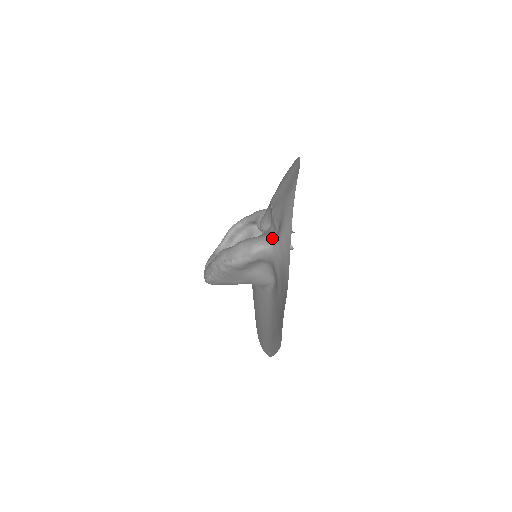
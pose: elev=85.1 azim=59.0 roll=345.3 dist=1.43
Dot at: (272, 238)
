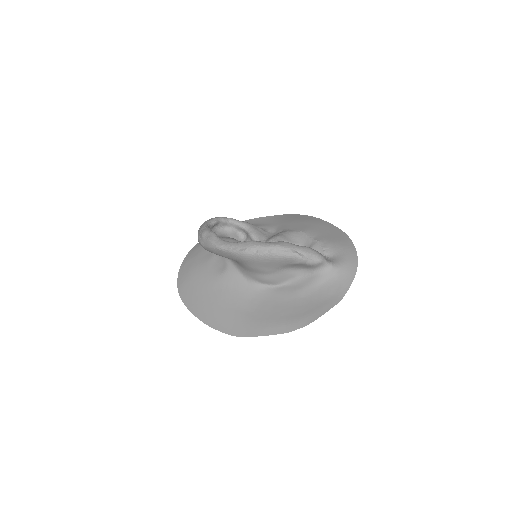
Dot at: (328, 260)
